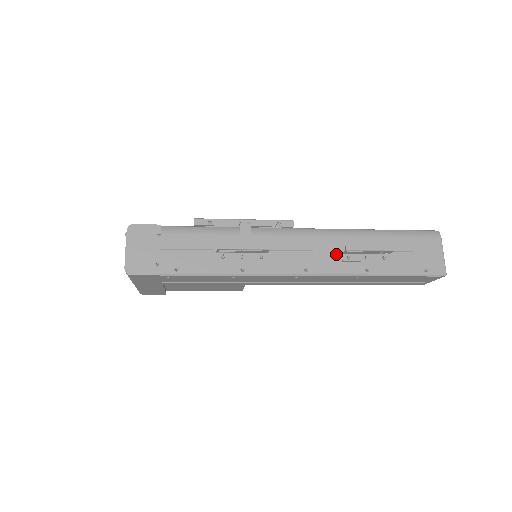
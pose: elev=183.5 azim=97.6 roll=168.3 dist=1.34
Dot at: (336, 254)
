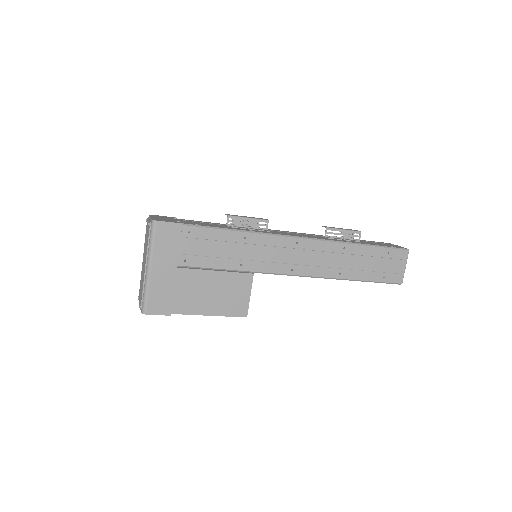
Dot at: occluded
